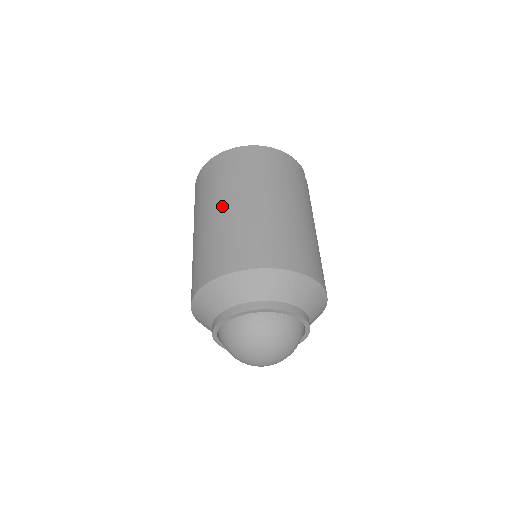
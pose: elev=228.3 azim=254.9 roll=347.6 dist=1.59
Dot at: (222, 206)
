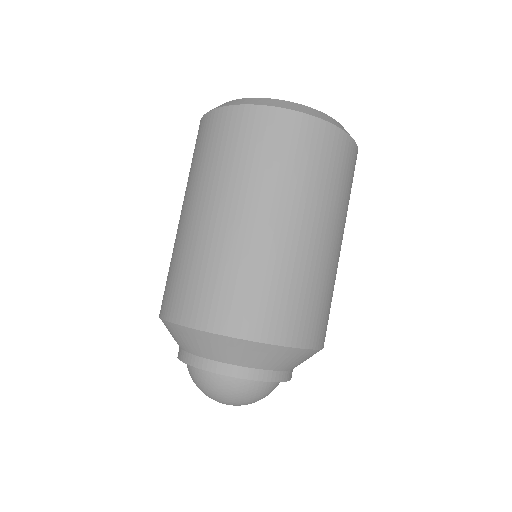
Dot at: (245, 216)
